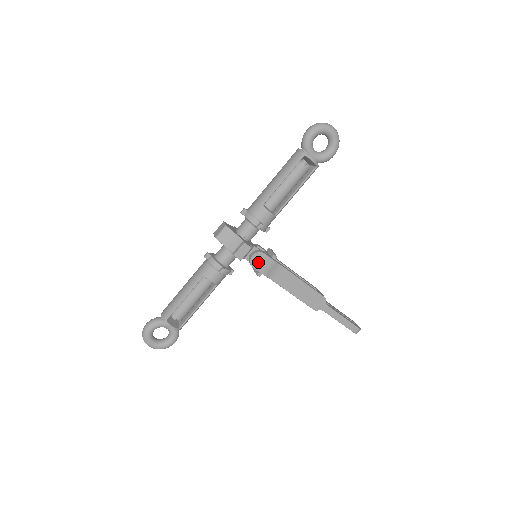
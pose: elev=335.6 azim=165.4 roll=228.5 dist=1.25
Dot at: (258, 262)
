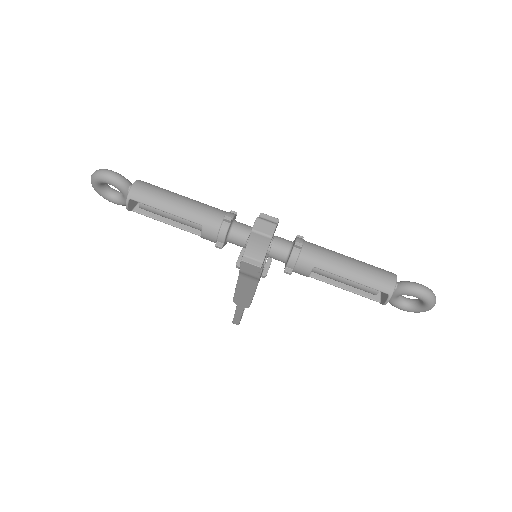
Dot at: occluded
